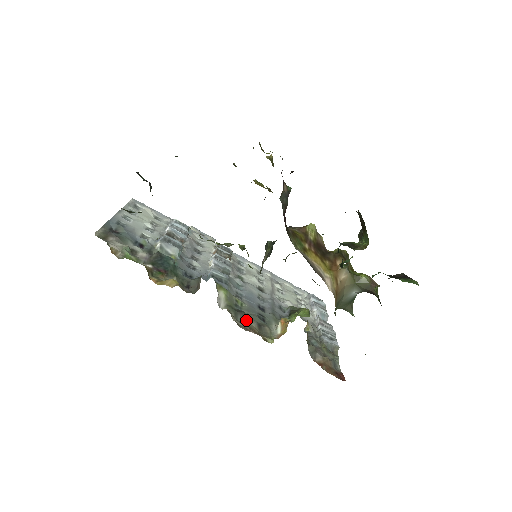
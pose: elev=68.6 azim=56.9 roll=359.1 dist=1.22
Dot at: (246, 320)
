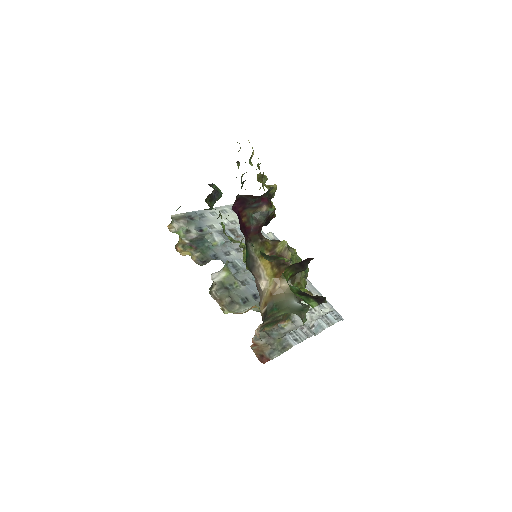
Dot at: (225, 295)
